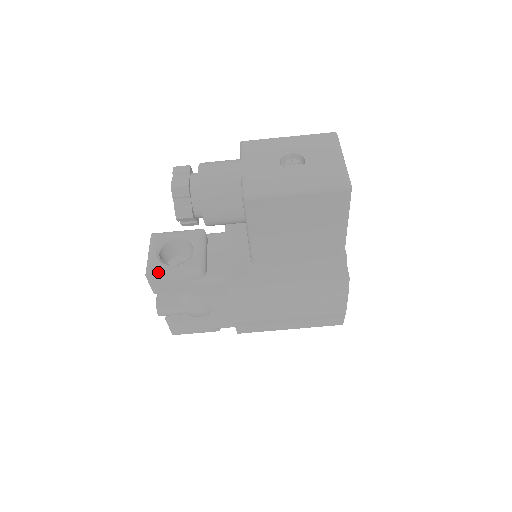
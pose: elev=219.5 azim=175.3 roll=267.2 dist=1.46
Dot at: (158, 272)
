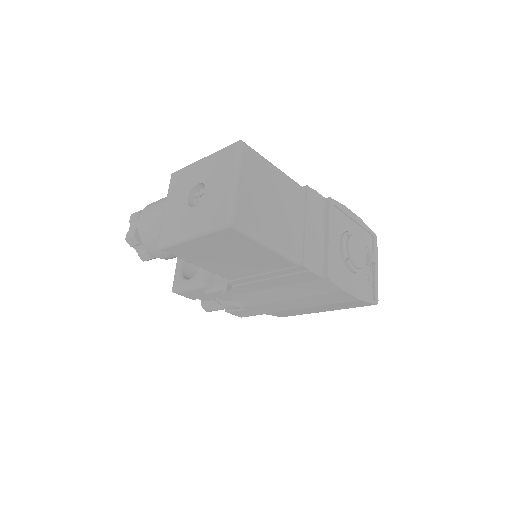
Dot at: (178, 288)
